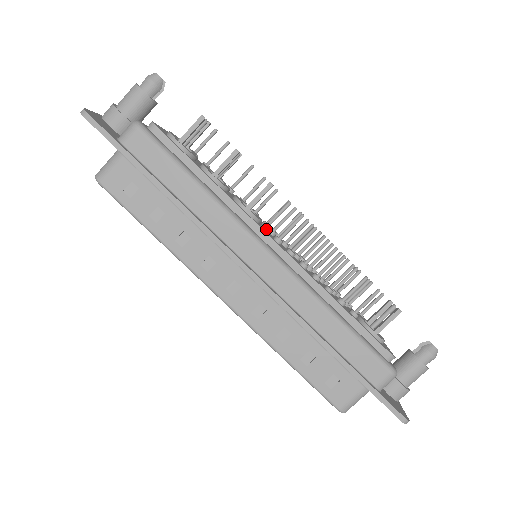
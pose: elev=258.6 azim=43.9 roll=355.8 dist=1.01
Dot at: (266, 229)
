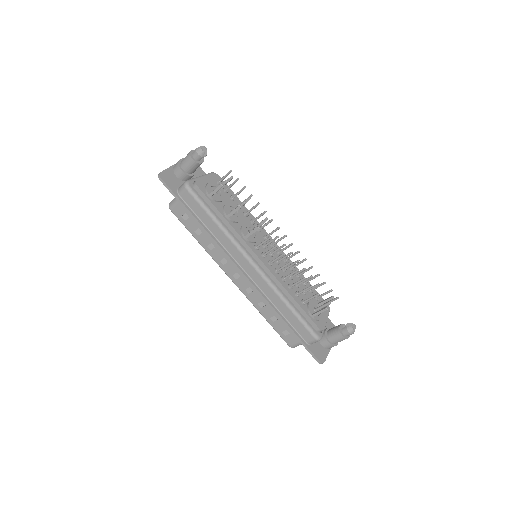
Dot at: (256, 249)
